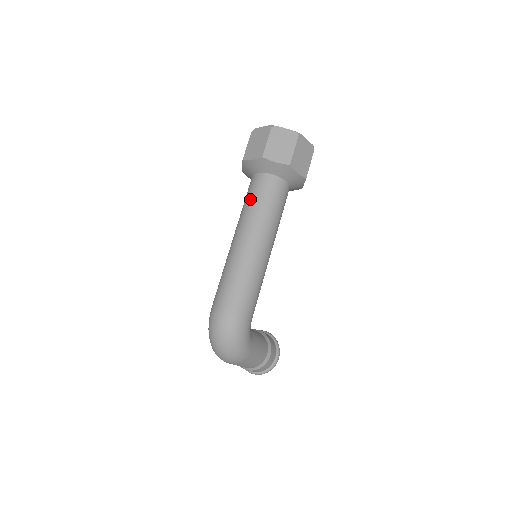
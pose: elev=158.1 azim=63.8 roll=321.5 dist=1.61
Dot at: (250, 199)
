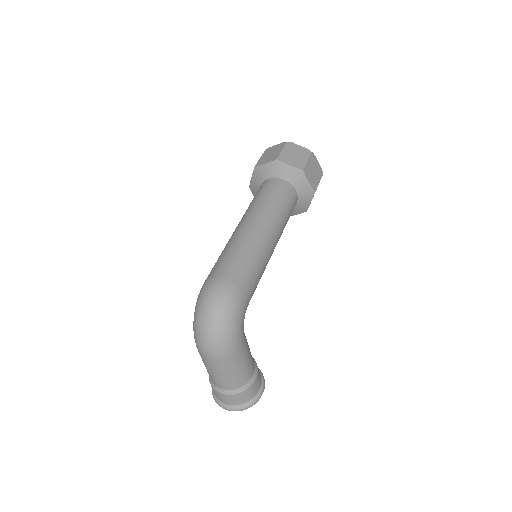
Dot at: (259, 195)
